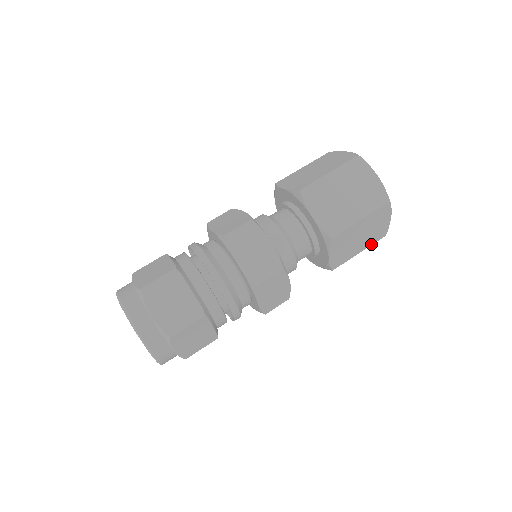
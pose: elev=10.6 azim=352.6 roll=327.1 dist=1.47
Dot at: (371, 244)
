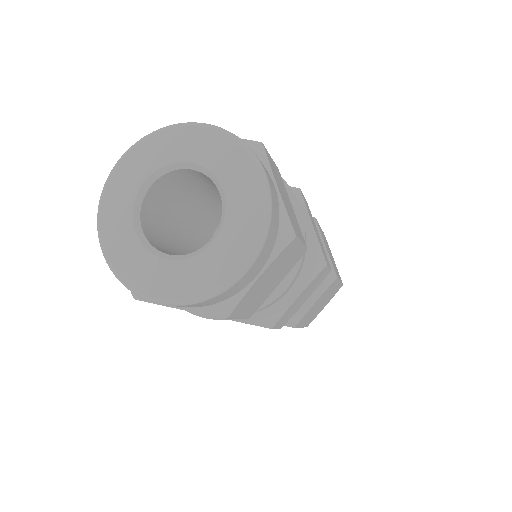
Dot at: (305, 326)
